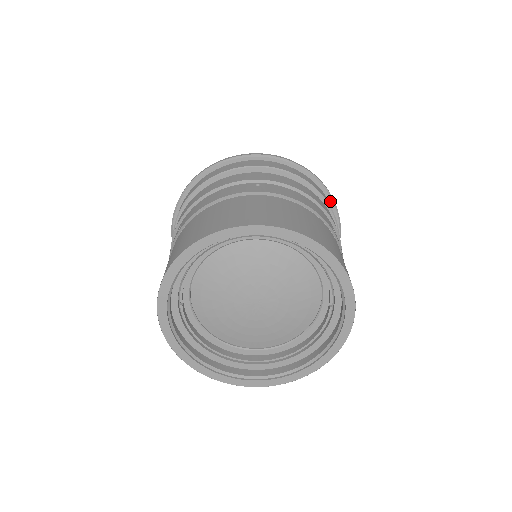
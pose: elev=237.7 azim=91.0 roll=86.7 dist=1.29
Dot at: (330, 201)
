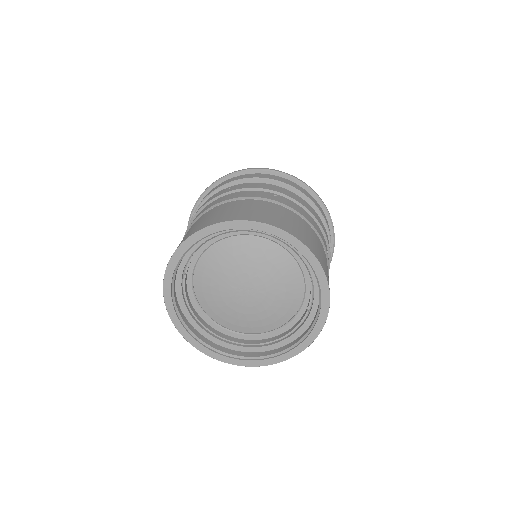
Dot at: (330, 228)
